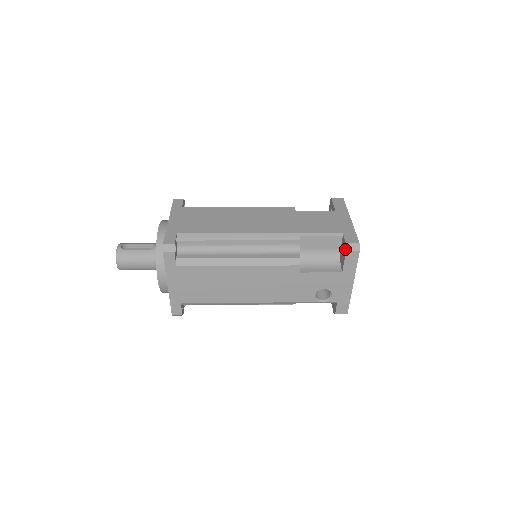
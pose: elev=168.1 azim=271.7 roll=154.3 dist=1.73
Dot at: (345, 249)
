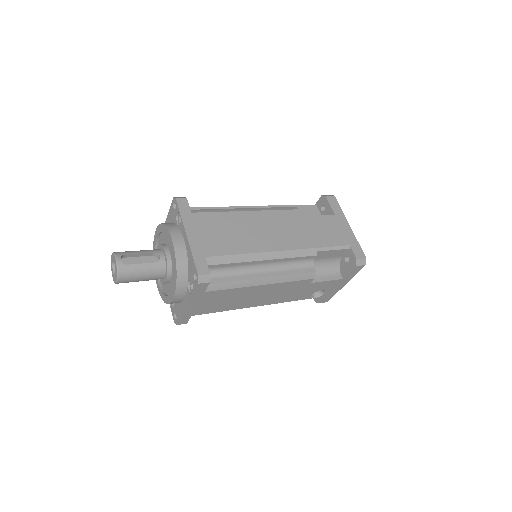
Dot at: (355, 264)
